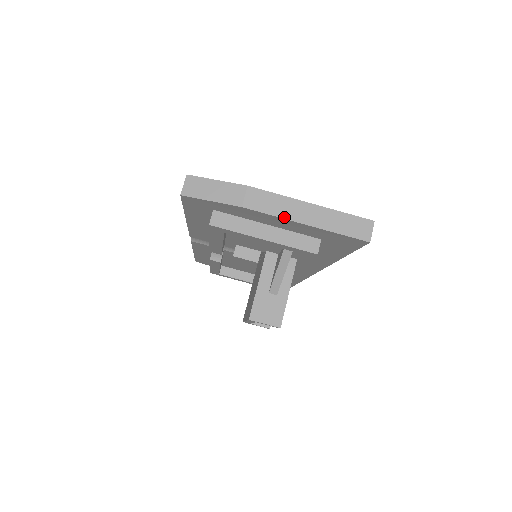
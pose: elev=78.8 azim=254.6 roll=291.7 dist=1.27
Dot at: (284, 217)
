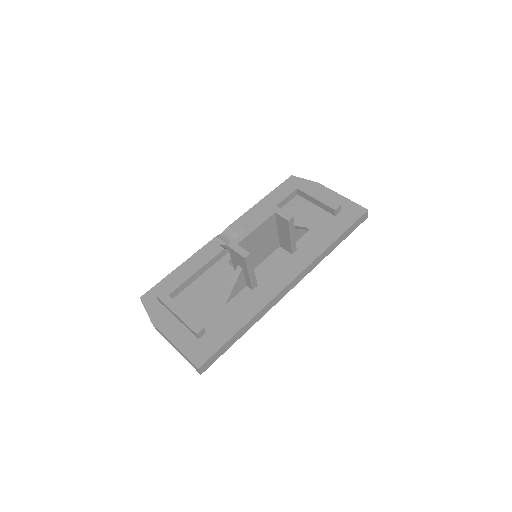
Dot at: (334, 192)
